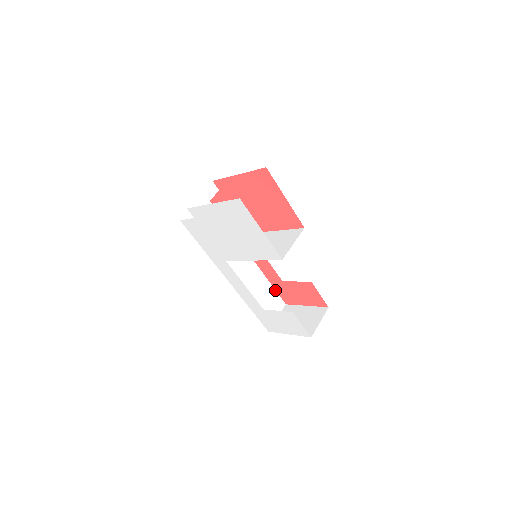
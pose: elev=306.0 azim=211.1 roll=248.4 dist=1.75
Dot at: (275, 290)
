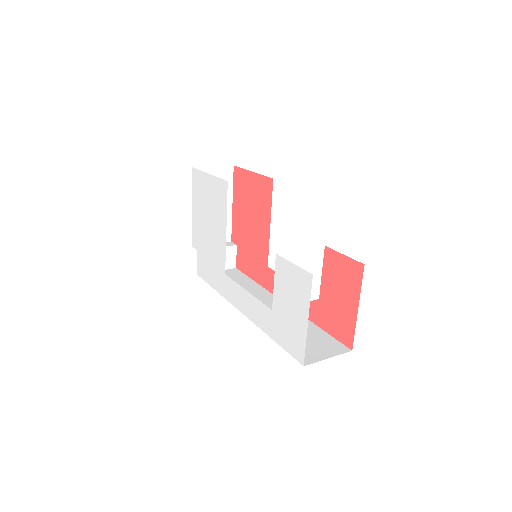
Dot at: (329, 335)
